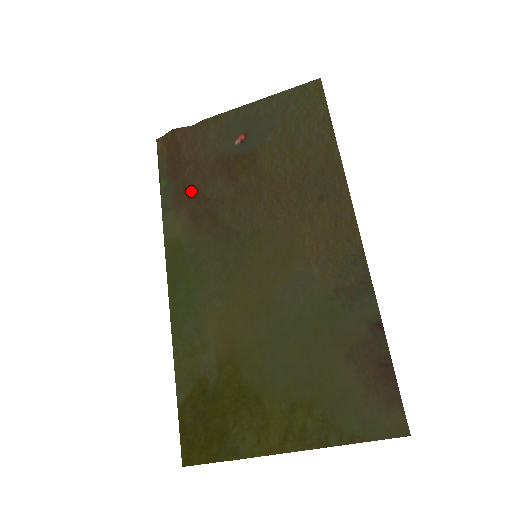
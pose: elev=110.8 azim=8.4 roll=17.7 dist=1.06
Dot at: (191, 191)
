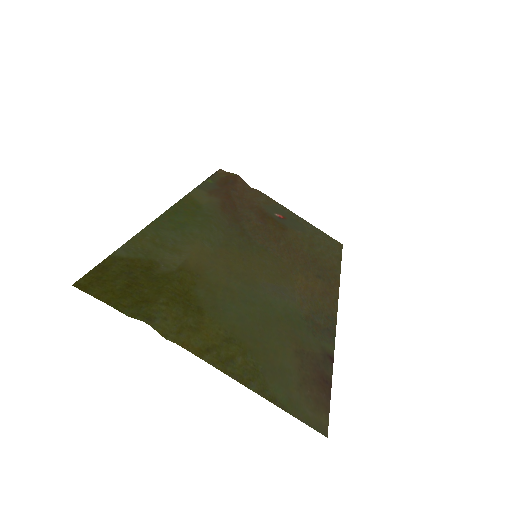
Dot at: (230, 198)
